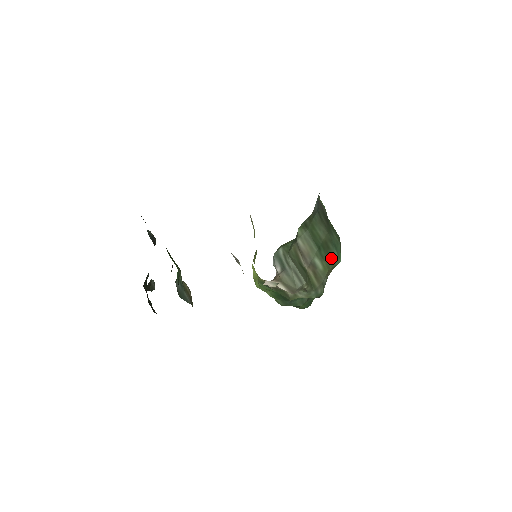
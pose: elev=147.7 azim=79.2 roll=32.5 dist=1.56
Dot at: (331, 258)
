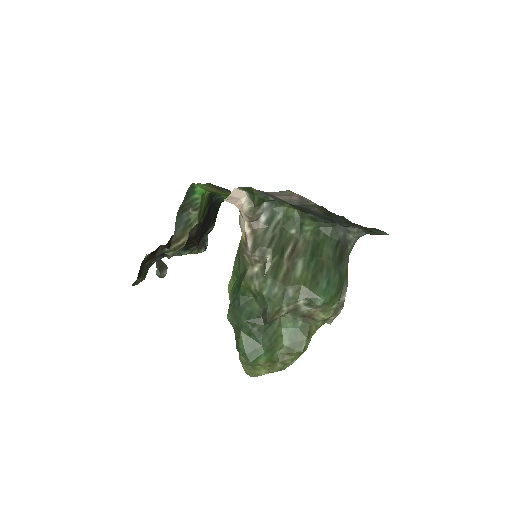
Dot at: (315, 281)
